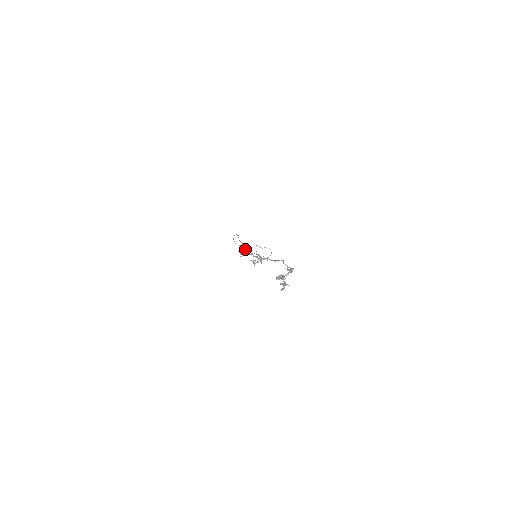
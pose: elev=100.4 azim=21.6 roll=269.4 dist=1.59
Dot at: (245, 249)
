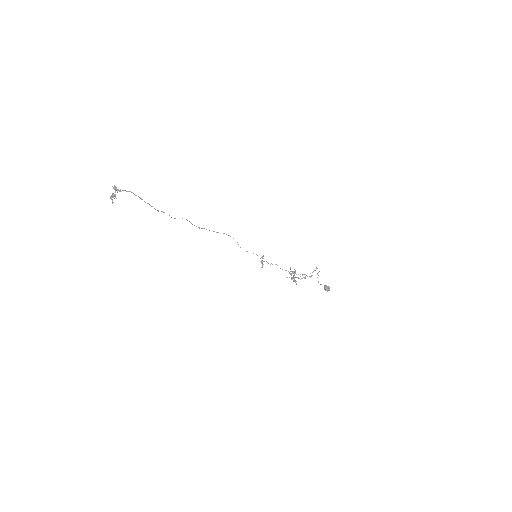
Dot at: (324, 287)
